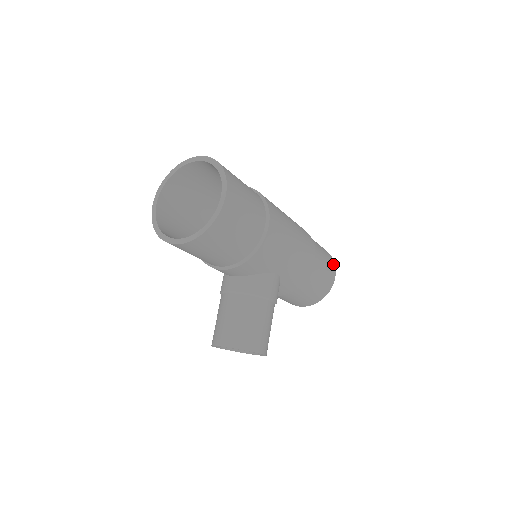
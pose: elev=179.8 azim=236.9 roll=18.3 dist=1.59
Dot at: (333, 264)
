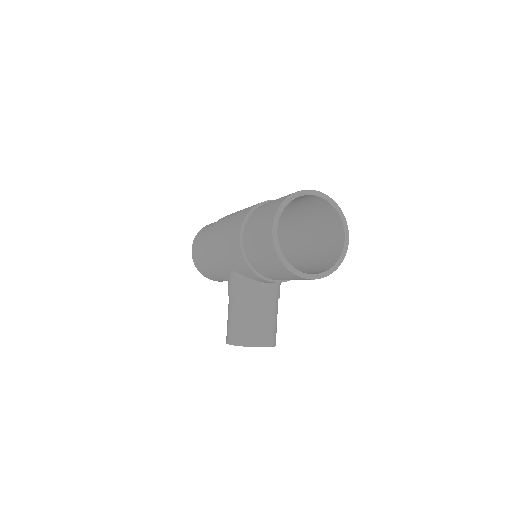
Dot at: occluded
